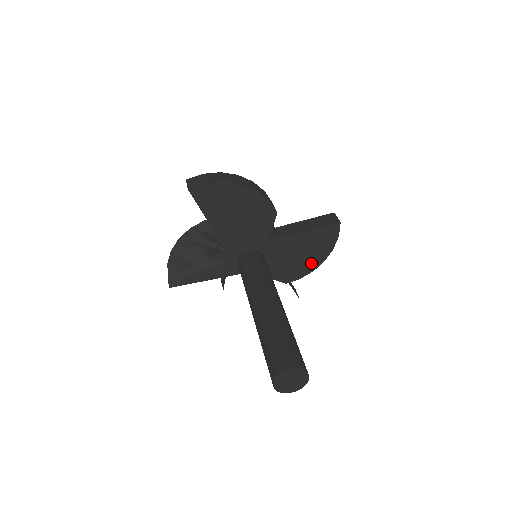
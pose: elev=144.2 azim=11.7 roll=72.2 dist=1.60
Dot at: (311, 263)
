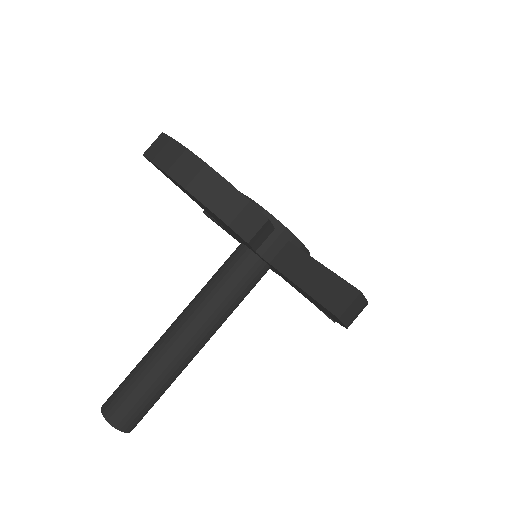
Dot at: occluded
